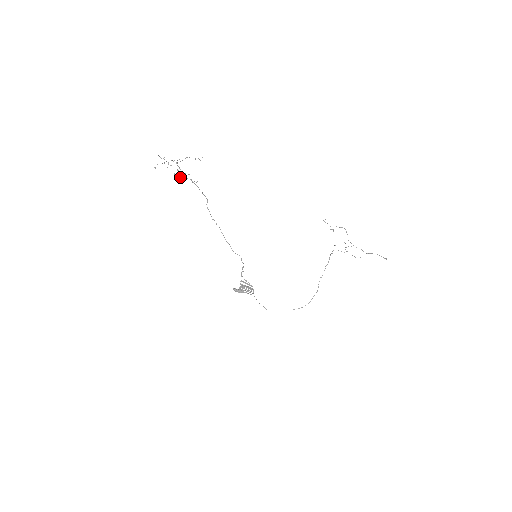
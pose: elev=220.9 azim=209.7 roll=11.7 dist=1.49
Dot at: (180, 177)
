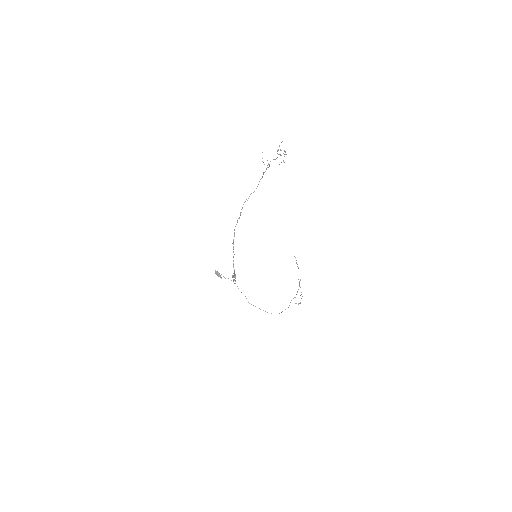
Dot at: (264, 164)
